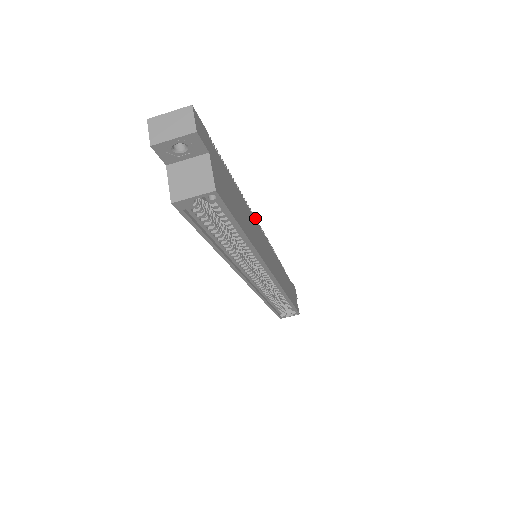
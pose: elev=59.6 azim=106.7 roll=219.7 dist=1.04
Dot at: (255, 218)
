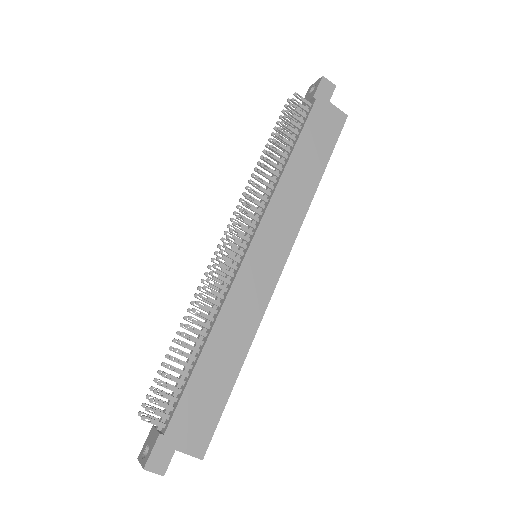
Dot at: (224, 246)
